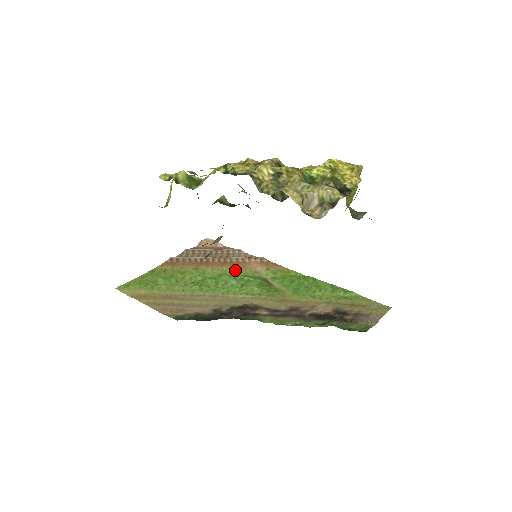
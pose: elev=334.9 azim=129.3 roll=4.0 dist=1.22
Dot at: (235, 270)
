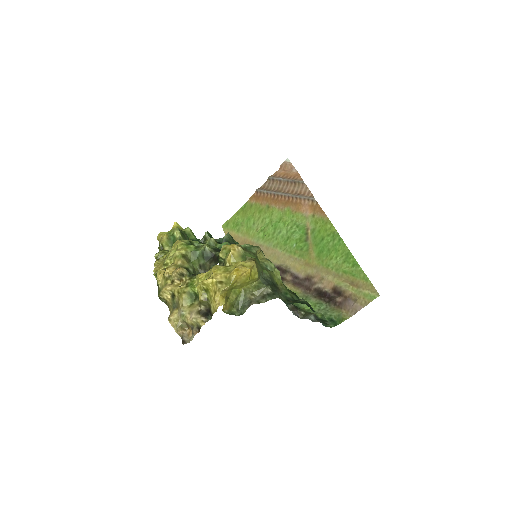
Dot at: (291, 213)
